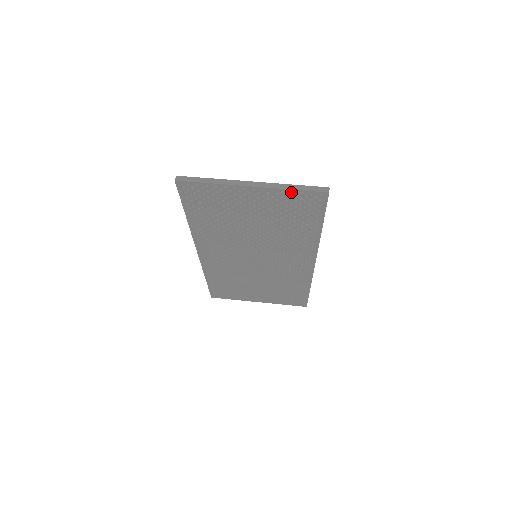
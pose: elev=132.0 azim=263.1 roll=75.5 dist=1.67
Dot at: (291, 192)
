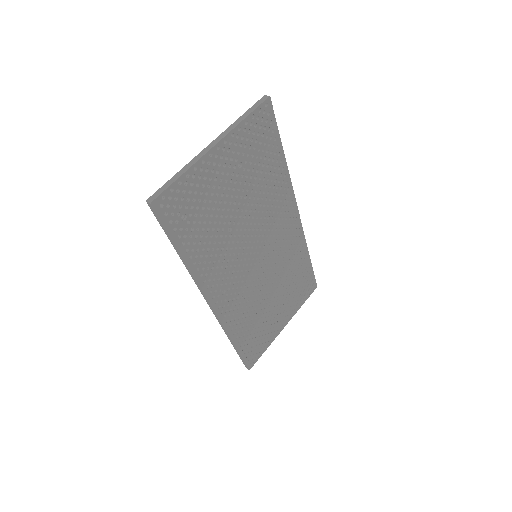
Dot at: (245, 125)
